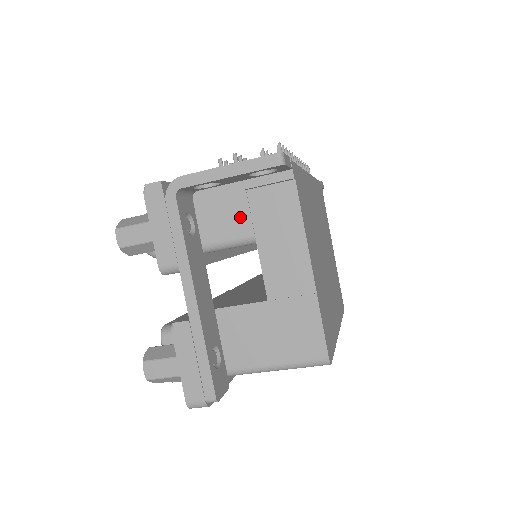
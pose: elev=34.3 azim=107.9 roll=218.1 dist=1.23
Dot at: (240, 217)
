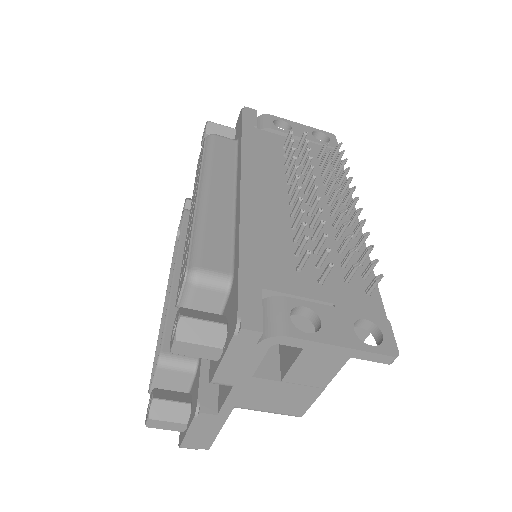
Dot at: (303, 331)
